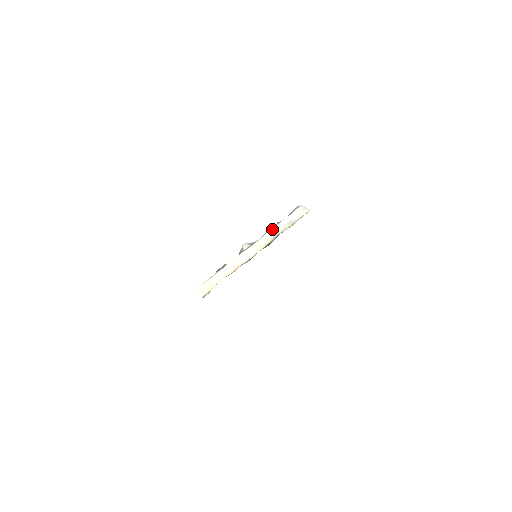
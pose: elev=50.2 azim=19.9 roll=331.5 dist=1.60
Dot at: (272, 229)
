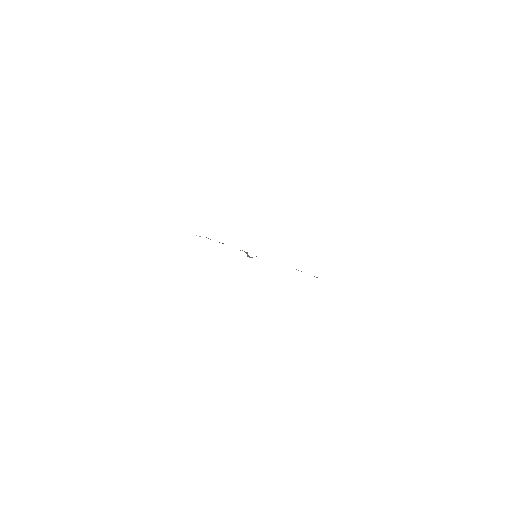
Dot at: occluded
